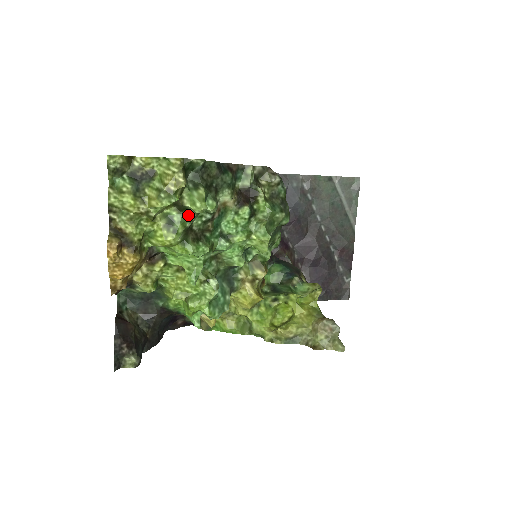
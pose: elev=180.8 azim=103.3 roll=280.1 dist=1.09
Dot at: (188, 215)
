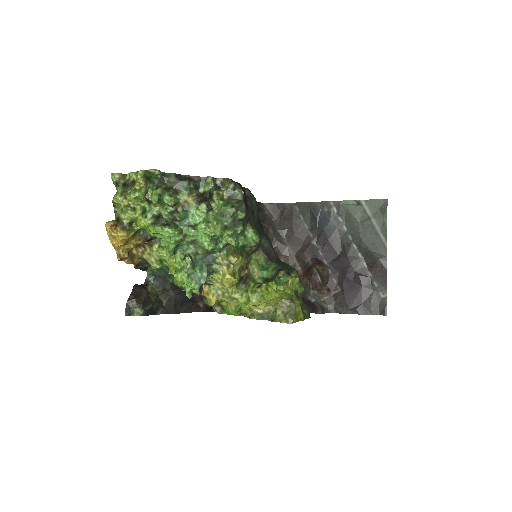
Dot at: (154, 206)
